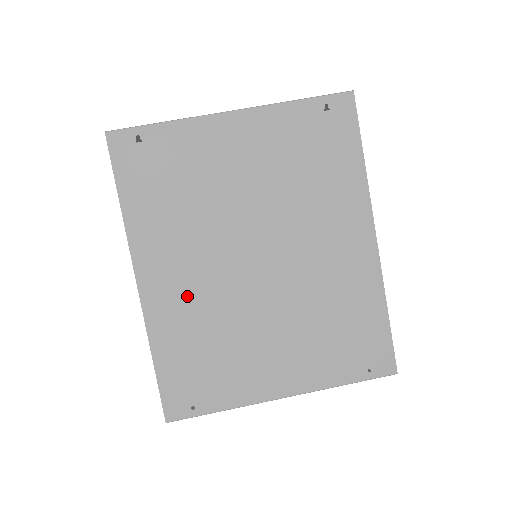
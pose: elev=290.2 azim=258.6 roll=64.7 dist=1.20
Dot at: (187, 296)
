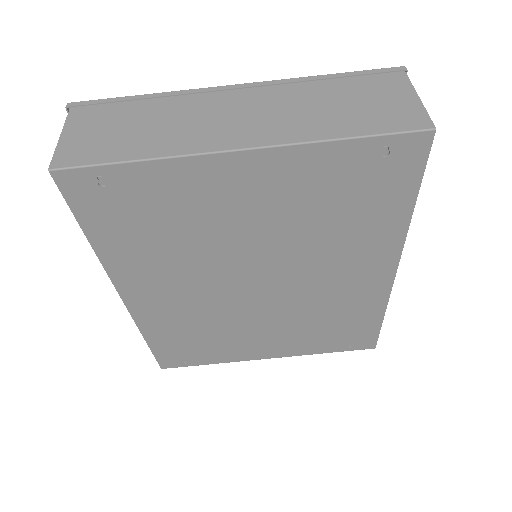
Dot at: (178, 307)
